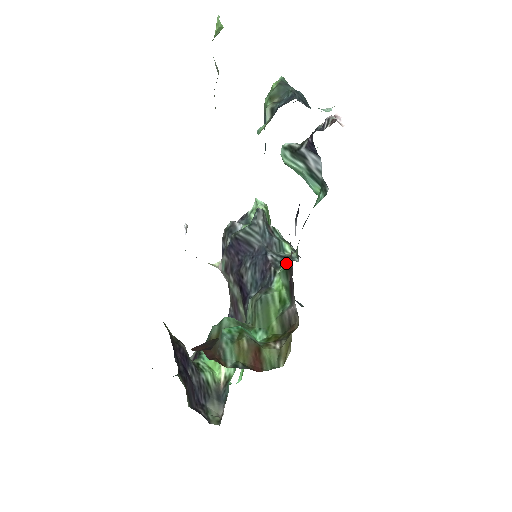
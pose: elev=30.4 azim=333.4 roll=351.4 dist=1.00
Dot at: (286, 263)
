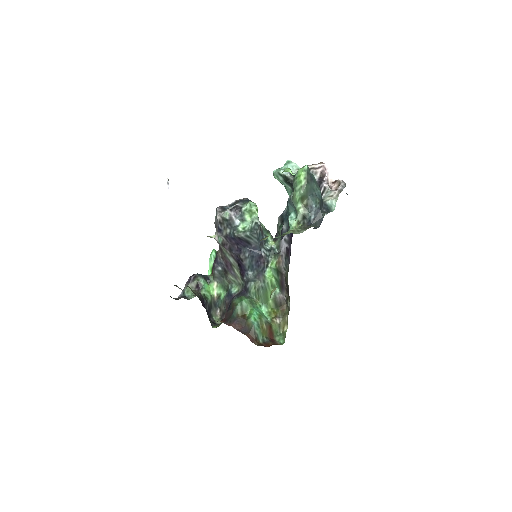
Dot at: (277, 266)
